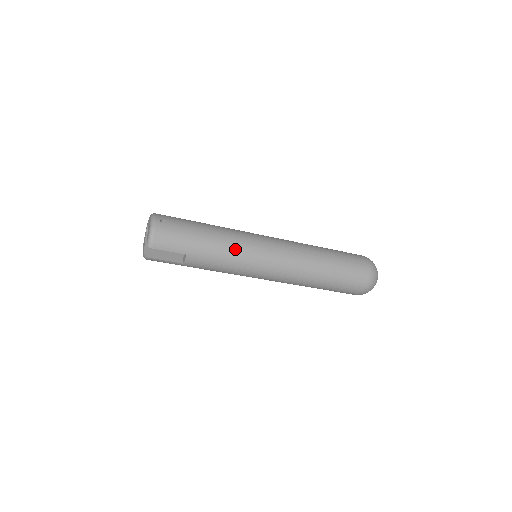
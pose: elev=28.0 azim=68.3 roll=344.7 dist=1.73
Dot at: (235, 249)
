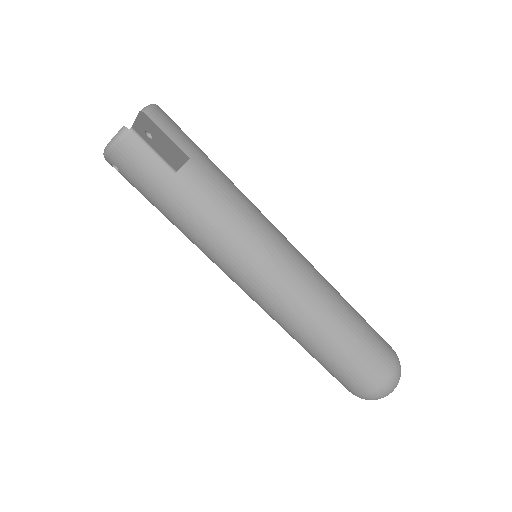
Dot at: (249, 202)
